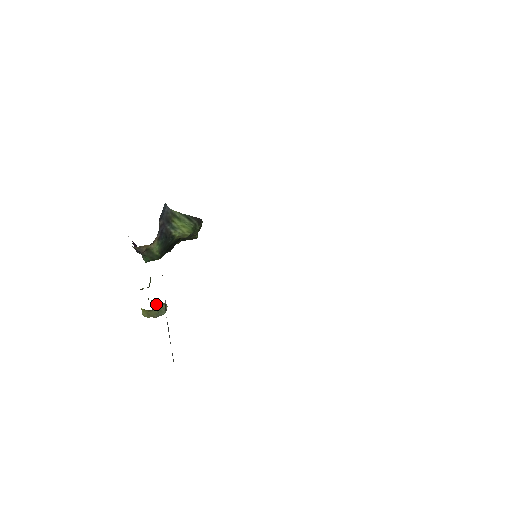
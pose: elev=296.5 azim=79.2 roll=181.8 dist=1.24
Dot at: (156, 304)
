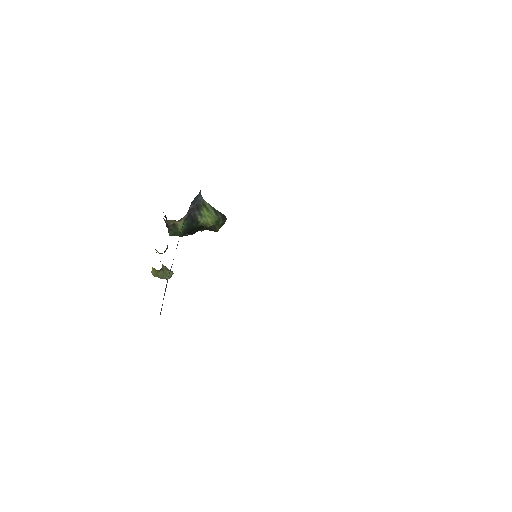
Dot at: (165, 268)
